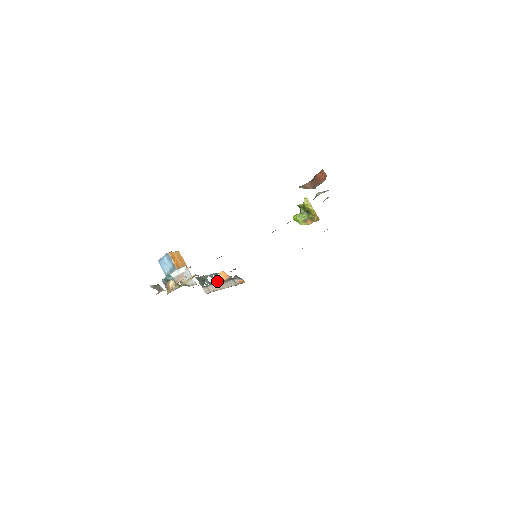
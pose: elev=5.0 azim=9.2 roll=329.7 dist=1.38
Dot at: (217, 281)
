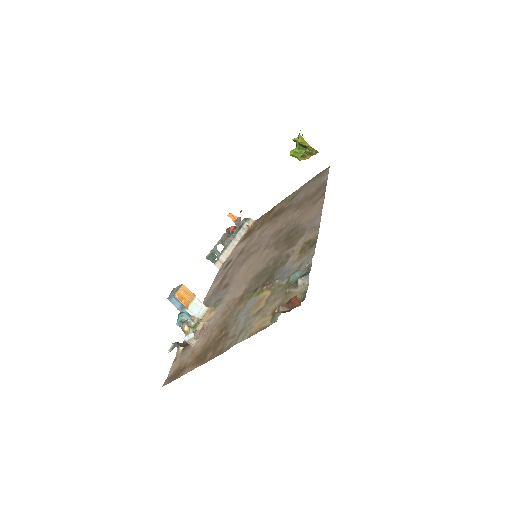
Dot at: (227, 237)
